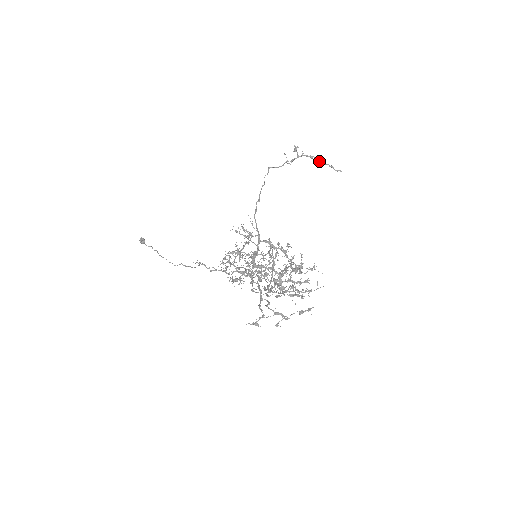
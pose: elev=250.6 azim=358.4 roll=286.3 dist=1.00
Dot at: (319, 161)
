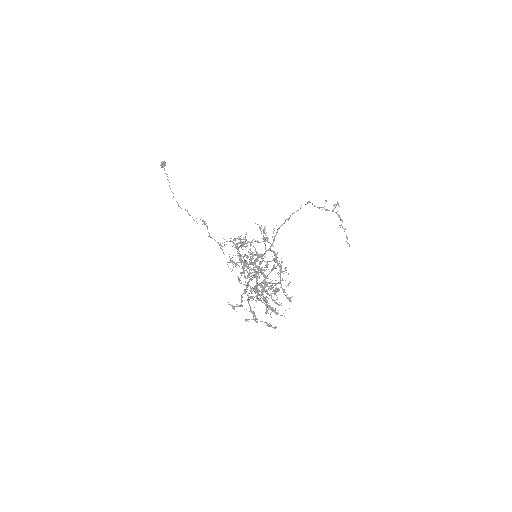
Dot at: occluded
